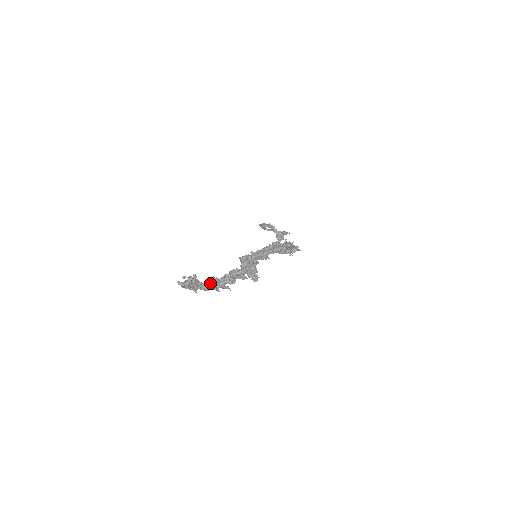
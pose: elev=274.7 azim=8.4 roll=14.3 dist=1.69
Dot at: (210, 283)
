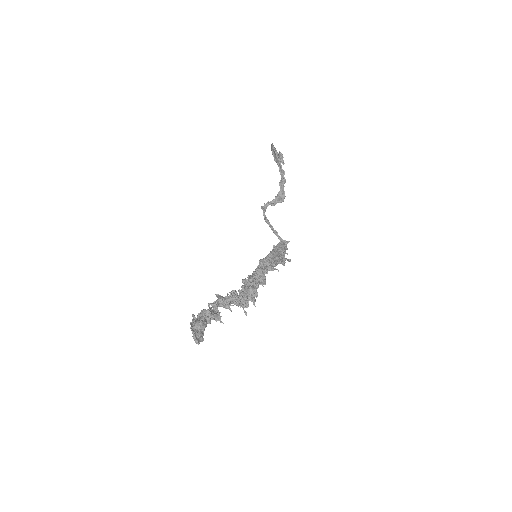
Dot at: (213, 319)
